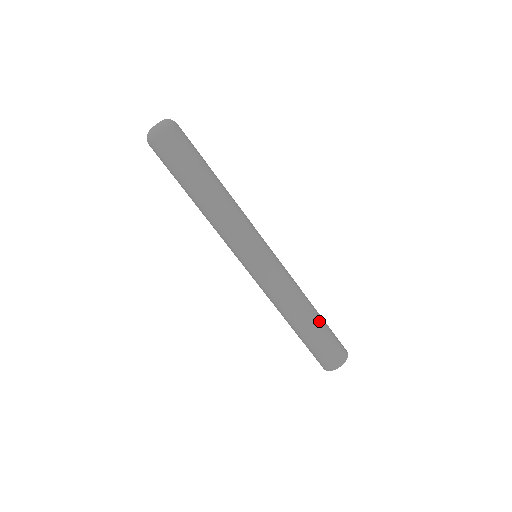
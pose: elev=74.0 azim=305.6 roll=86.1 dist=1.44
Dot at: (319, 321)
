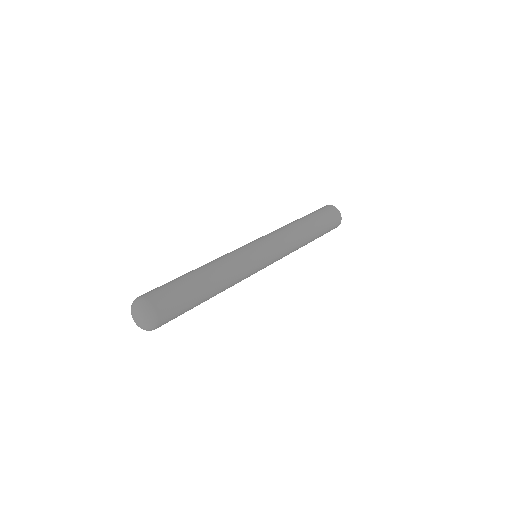
Dot at: (315, 224)
